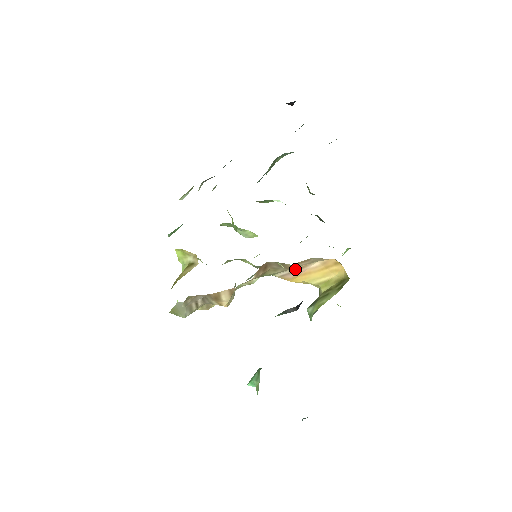
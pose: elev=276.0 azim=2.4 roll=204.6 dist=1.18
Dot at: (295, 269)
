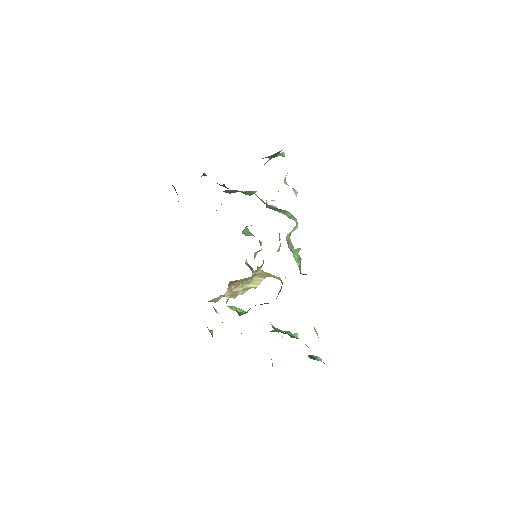
Dot at: occluded
